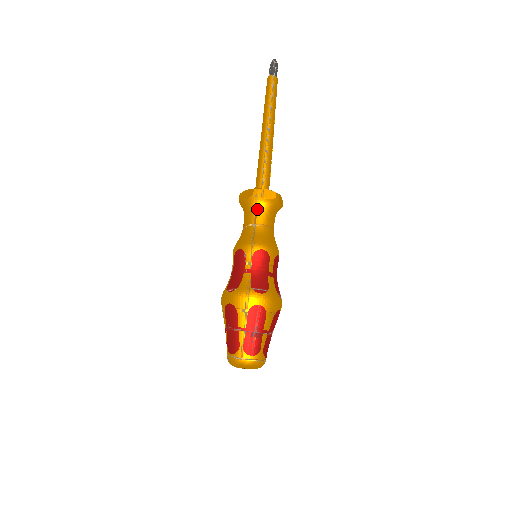
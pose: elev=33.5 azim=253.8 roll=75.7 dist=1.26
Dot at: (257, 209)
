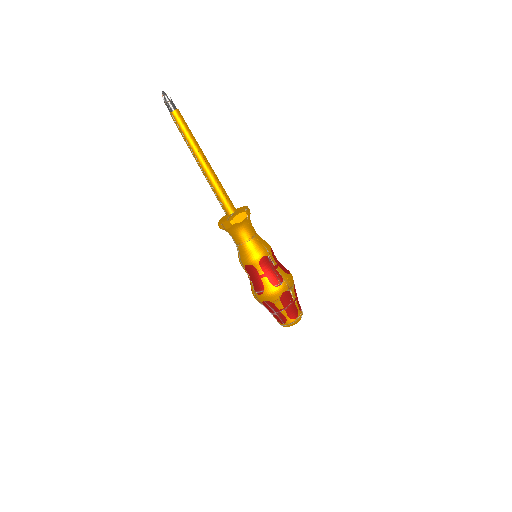
Dot at: (230, 235)
